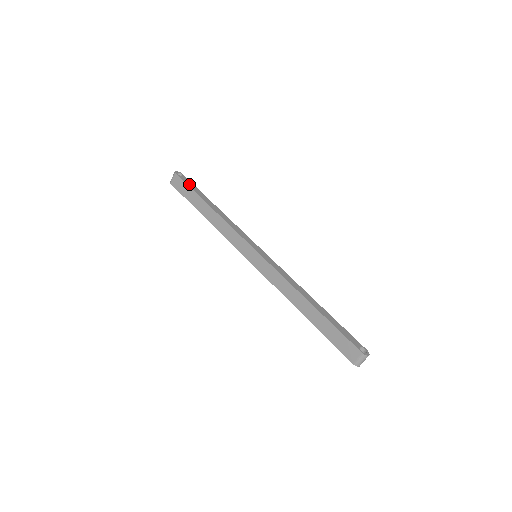
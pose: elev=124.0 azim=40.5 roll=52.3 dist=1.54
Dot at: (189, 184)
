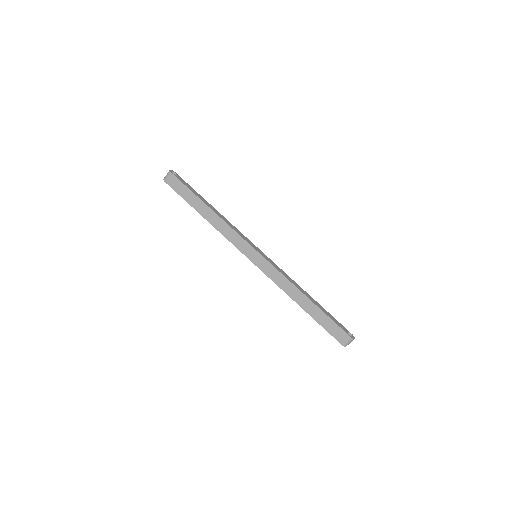
Dot at: (186, 184)
